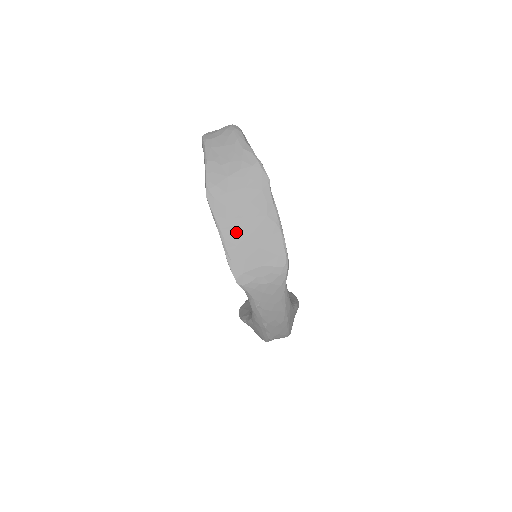
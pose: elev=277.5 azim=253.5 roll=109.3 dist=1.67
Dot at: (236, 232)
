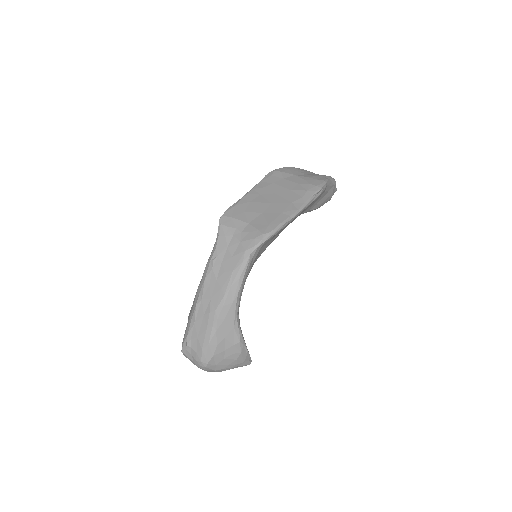
Dot at: (260, 196)
